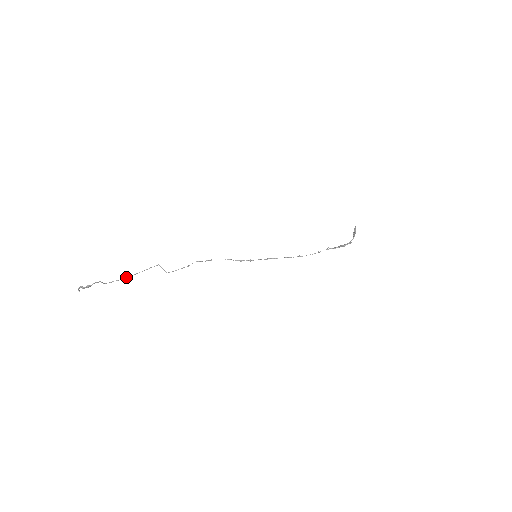
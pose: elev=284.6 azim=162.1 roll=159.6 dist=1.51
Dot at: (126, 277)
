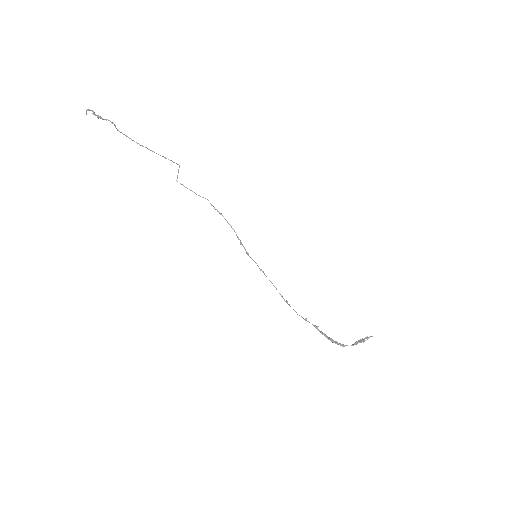
Dot at: occluded
